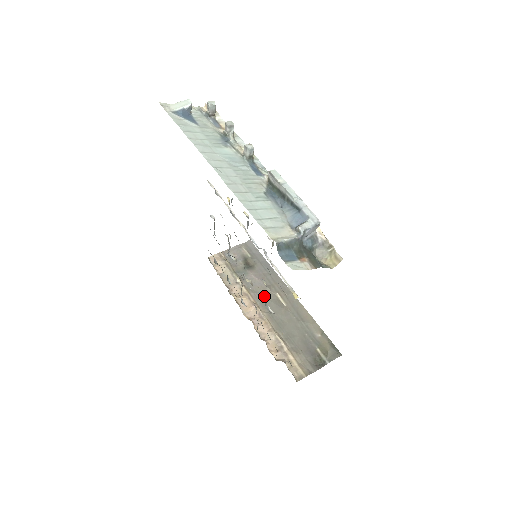
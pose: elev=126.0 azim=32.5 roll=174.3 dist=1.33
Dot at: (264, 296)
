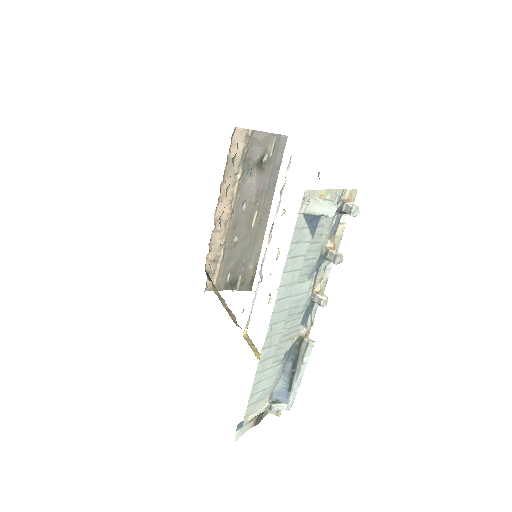
Dot at: occluded
